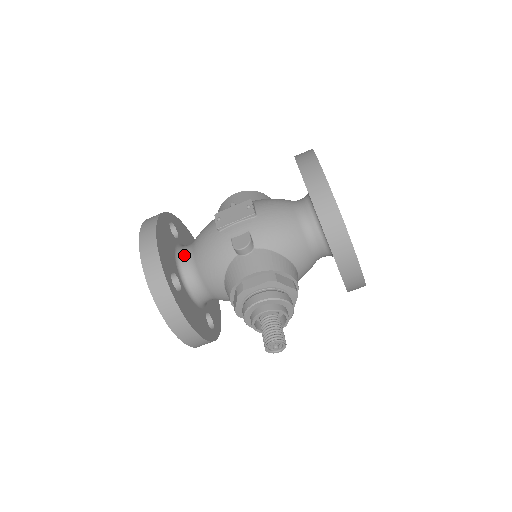
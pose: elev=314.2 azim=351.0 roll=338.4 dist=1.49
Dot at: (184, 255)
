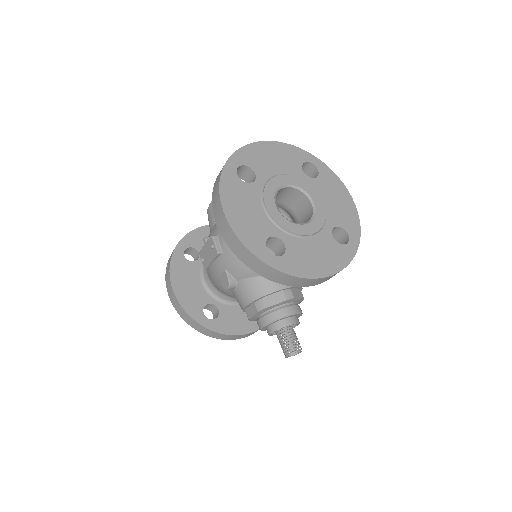
Dot at: (207, 279)
